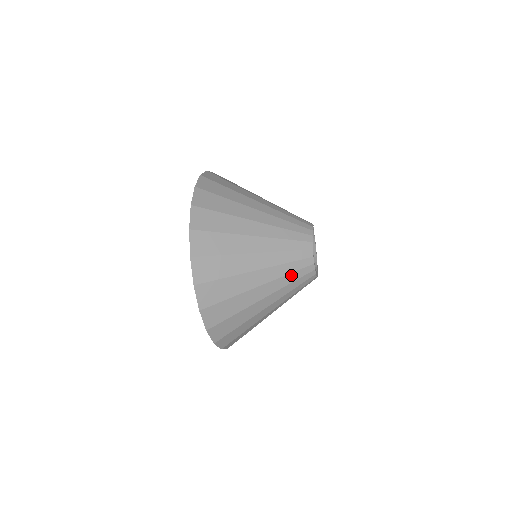
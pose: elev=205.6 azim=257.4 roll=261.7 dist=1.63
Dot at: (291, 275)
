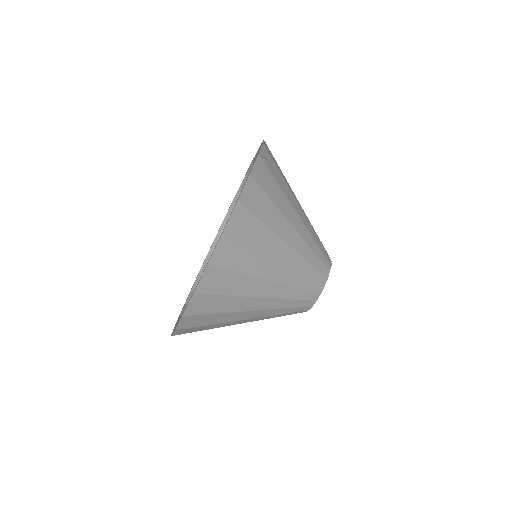
Dot at: (310, 267)
